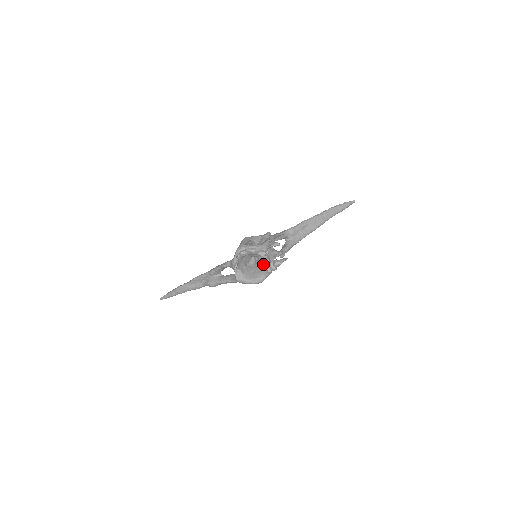
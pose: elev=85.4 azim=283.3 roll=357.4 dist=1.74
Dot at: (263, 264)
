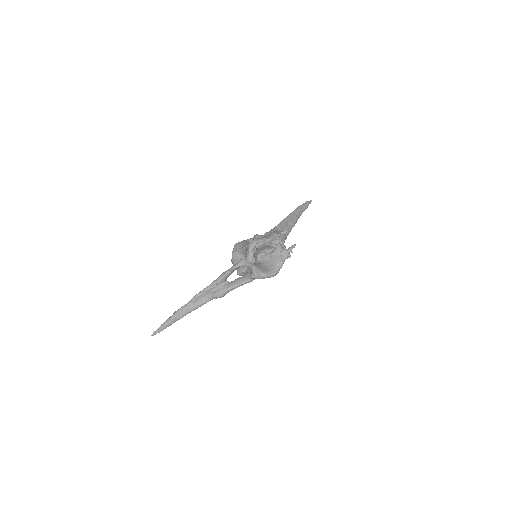
Dot at: (275, 255)
